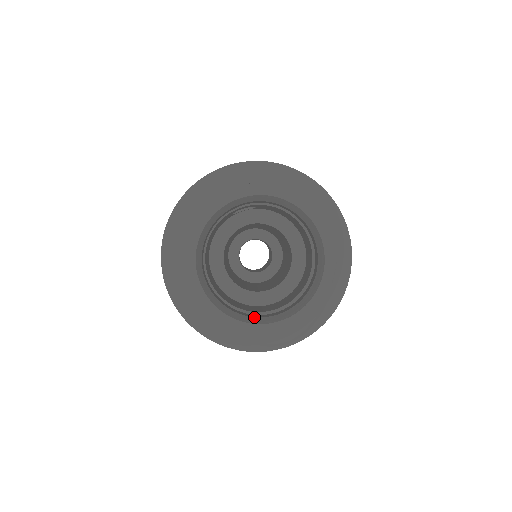
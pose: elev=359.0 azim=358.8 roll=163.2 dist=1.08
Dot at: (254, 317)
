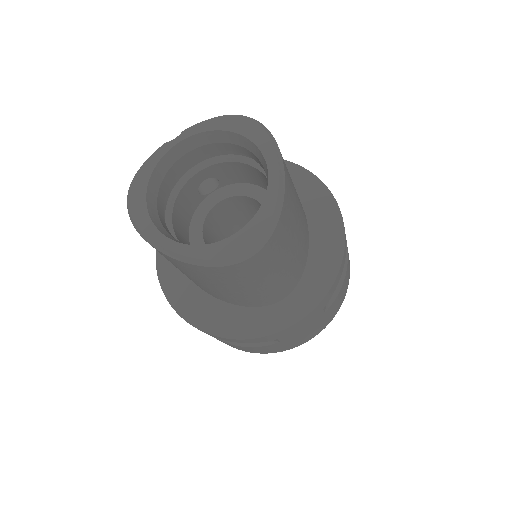
Dot at: occluded
